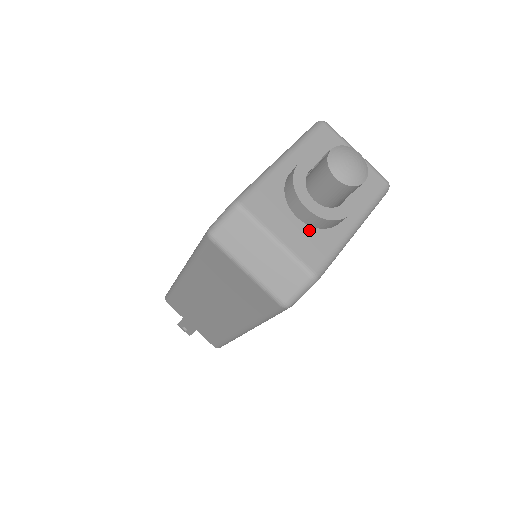
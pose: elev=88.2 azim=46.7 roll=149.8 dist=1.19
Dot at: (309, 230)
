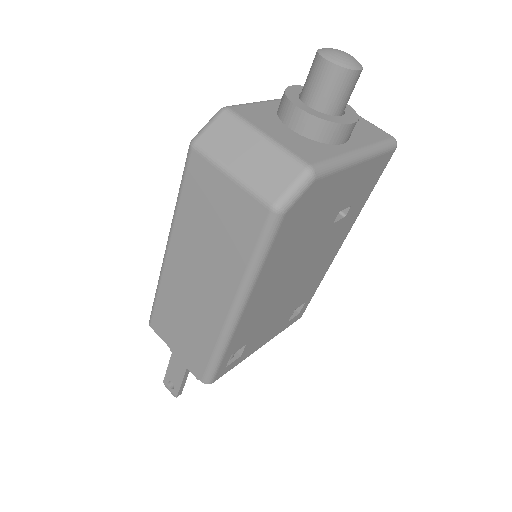
Dot at: (304, 139)
